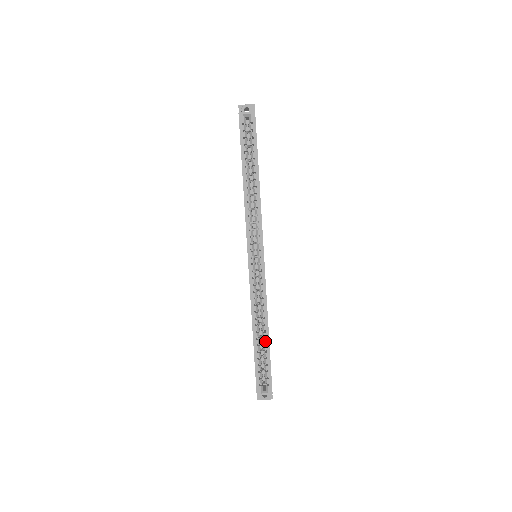
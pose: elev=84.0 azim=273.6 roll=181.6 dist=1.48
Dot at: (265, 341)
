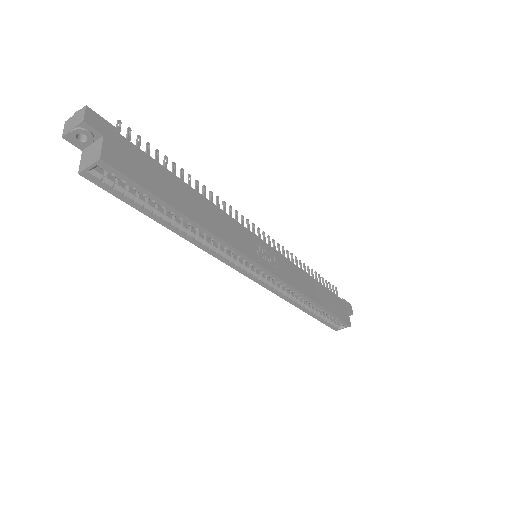
Dot at: (319, 309)
